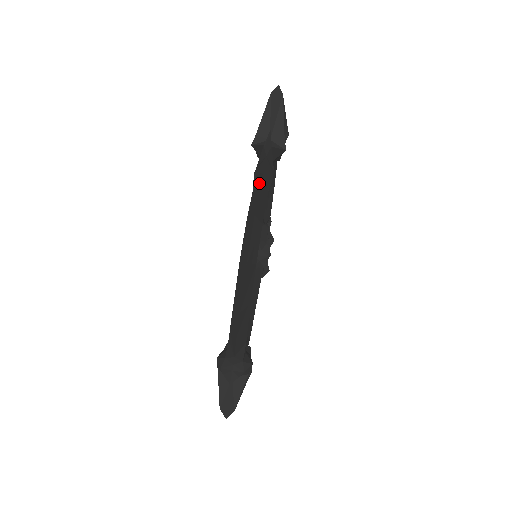
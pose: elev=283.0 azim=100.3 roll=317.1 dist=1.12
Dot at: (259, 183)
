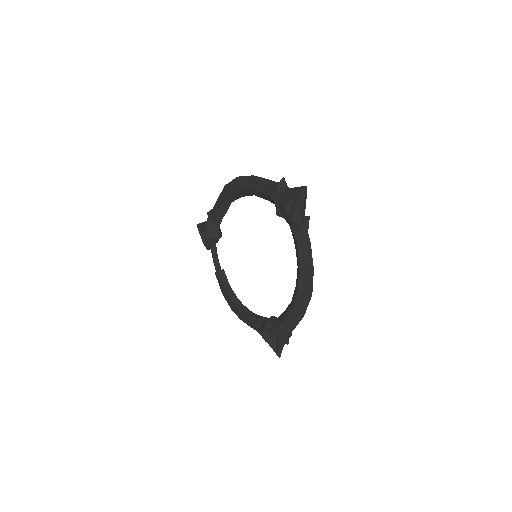
Dot at: (218, 200)
